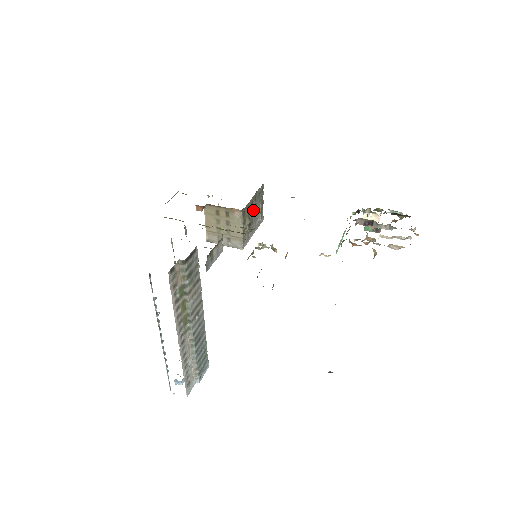
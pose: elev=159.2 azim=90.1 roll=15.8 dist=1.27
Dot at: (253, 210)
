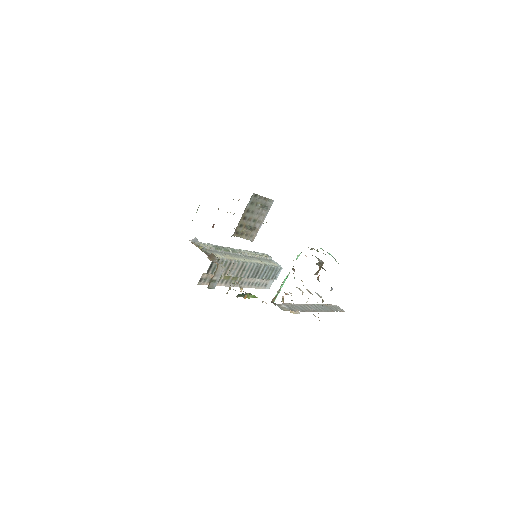
Dot at: (250, 217)
